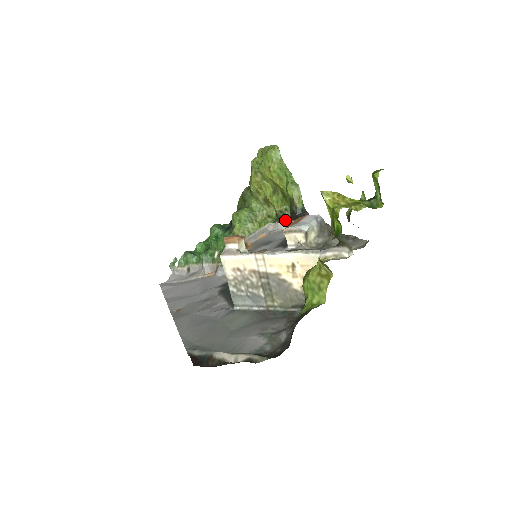
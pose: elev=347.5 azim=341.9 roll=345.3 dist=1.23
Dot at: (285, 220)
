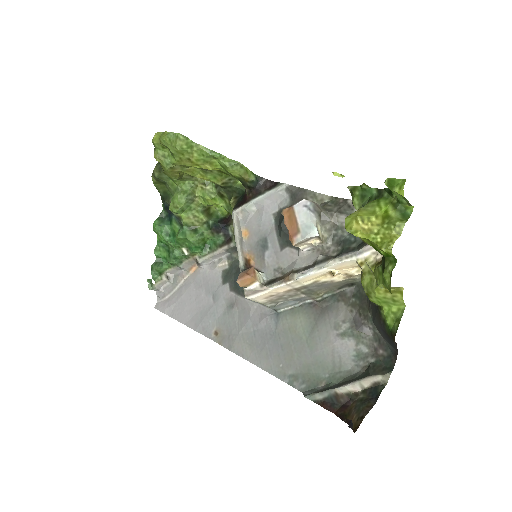
Dot at: (234, 187)
